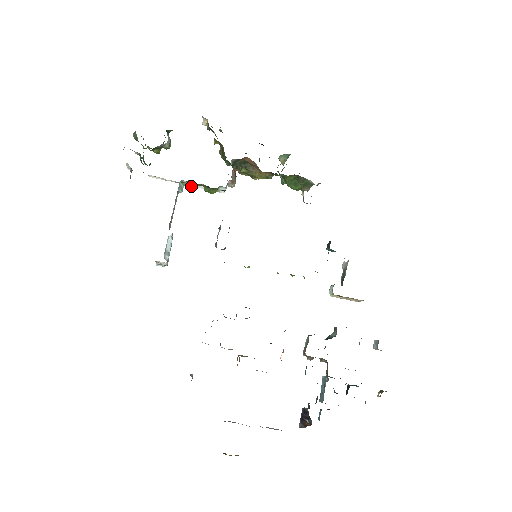
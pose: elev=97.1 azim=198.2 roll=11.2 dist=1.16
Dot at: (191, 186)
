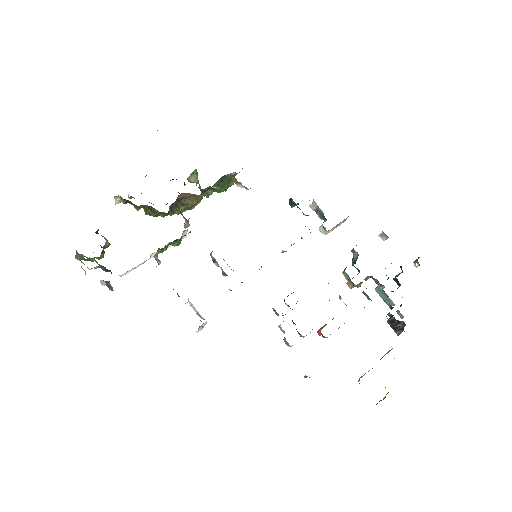
Dot at: (162, 252)
